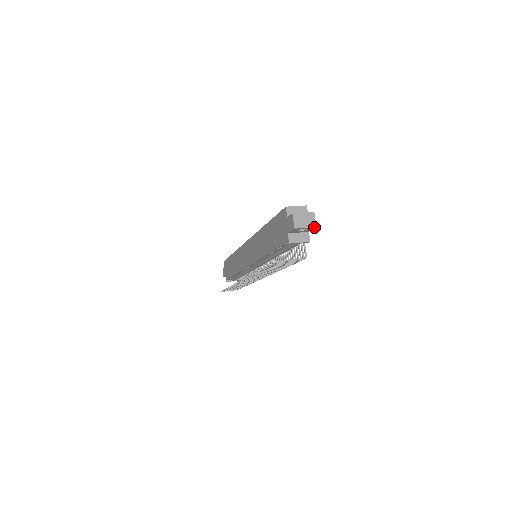
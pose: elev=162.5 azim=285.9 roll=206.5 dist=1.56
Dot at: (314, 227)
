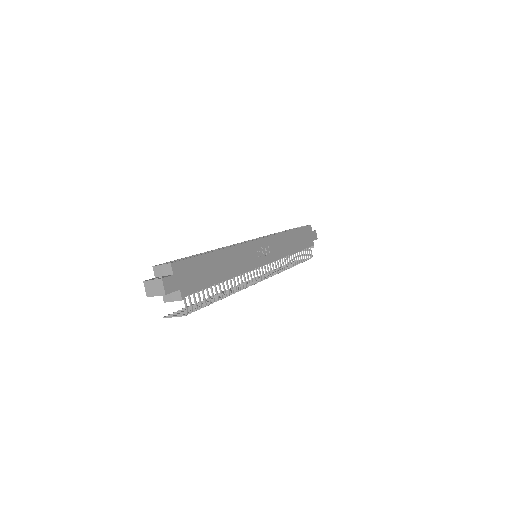
Dot at: (164, 294)
